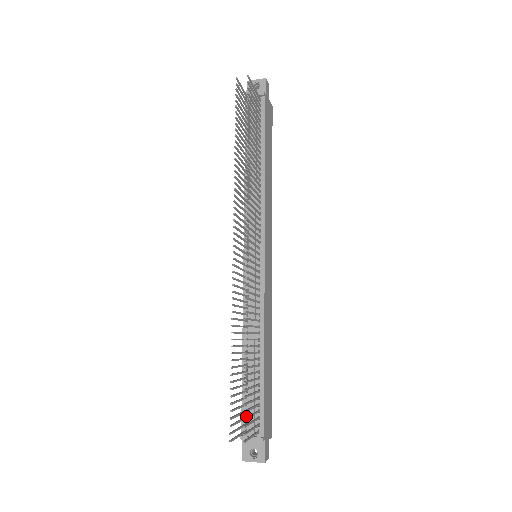
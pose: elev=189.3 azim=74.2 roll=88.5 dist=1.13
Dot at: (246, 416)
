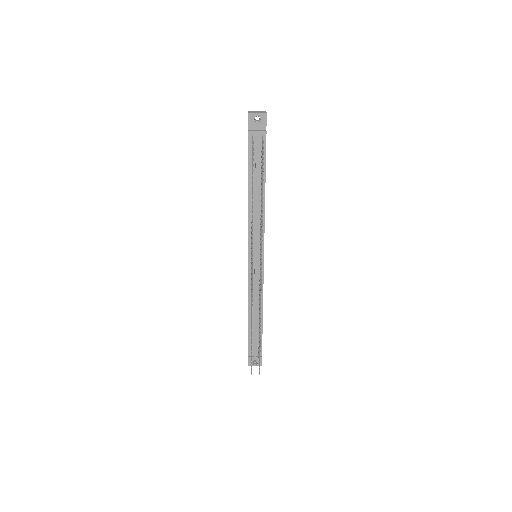
Dot at: occluded
